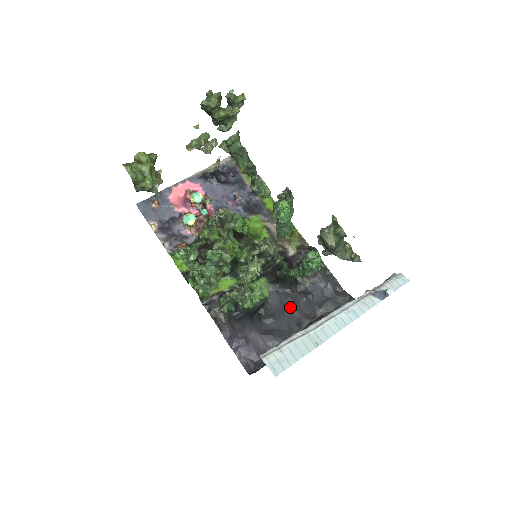
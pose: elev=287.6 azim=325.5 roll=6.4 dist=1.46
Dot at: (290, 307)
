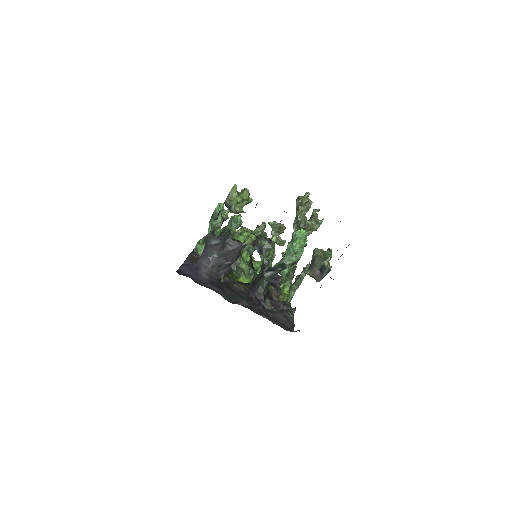
Dot at: (245, 298)
